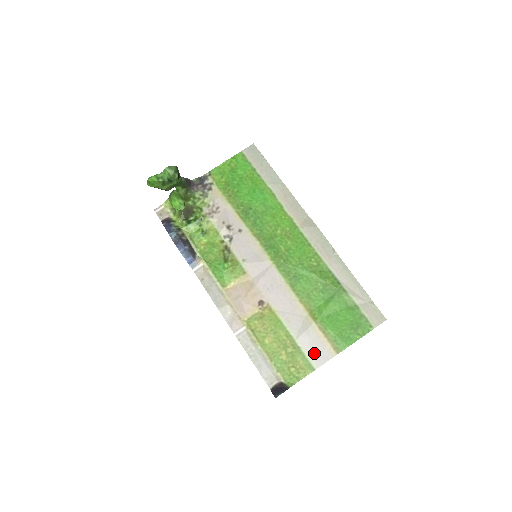
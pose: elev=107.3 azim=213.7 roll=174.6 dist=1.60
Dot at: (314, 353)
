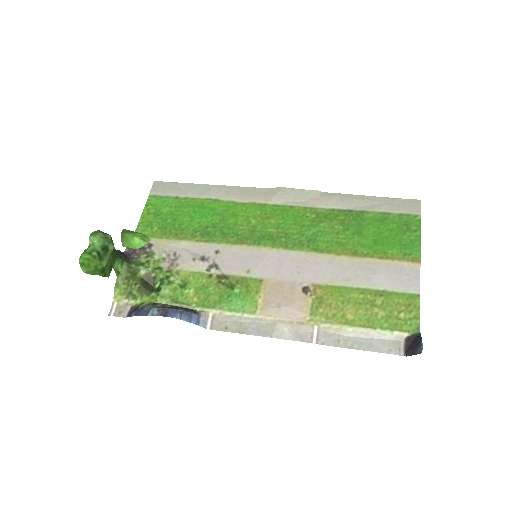
Dot at: (401, 282)
